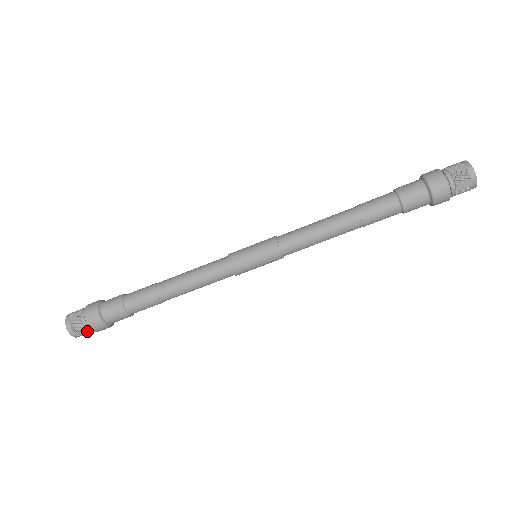
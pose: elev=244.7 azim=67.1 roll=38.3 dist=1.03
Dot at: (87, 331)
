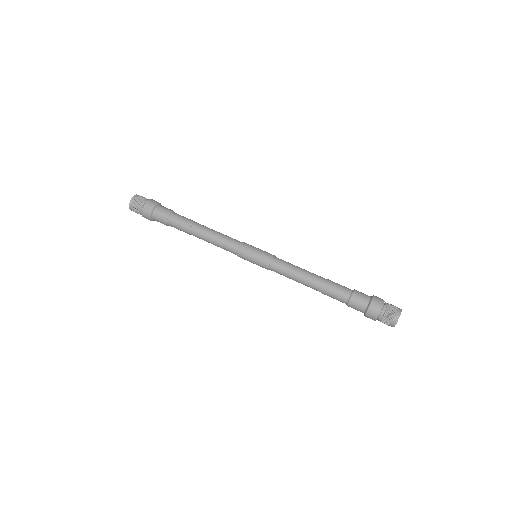
Dot at: (139, 211)
